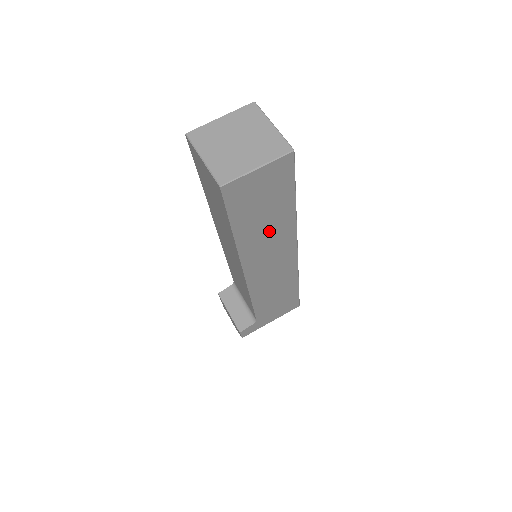
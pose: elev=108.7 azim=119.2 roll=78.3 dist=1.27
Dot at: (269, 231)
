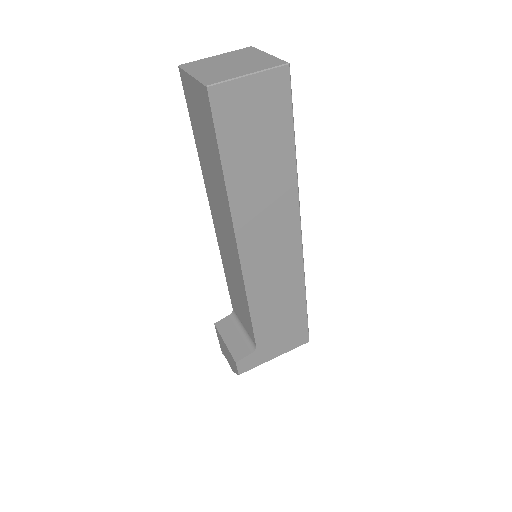
Dot at: (266, 187)
